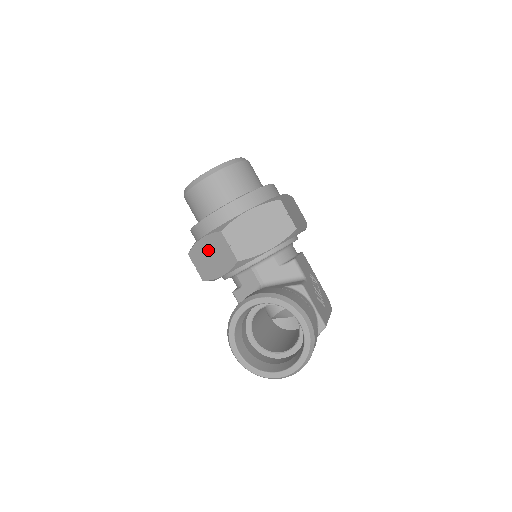
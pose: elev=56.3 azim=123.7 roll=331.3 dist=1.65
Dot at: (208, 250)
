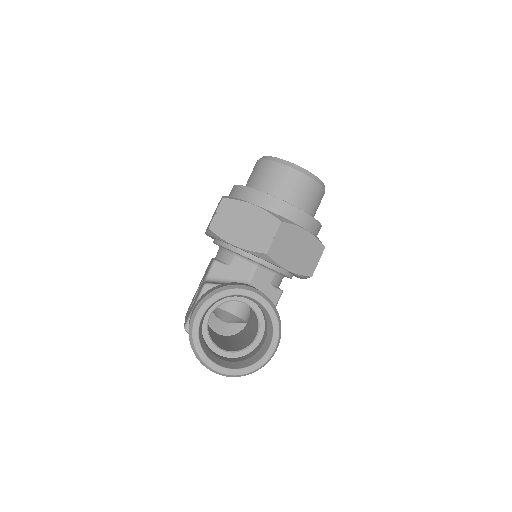
Dot at: (249, 218)
